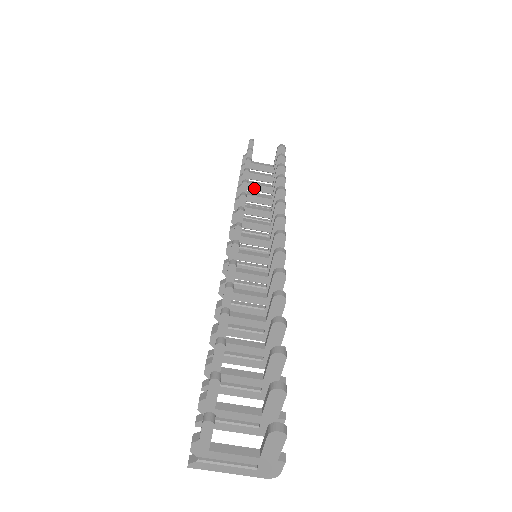
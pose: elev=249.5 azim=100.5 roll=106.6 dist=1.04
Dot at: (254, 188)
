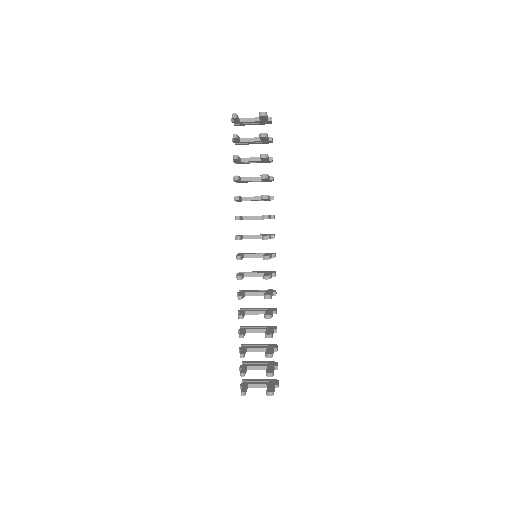
Dot at: occluded
